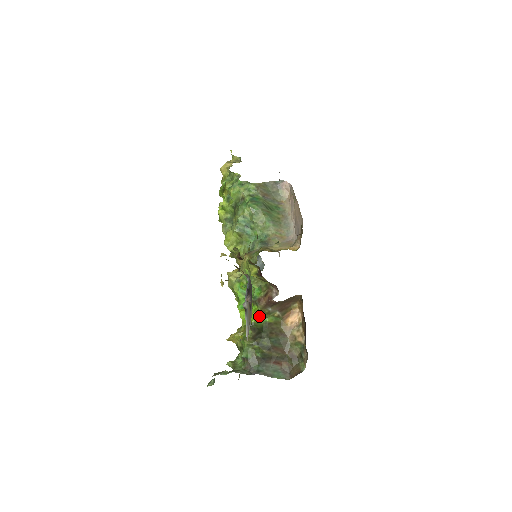
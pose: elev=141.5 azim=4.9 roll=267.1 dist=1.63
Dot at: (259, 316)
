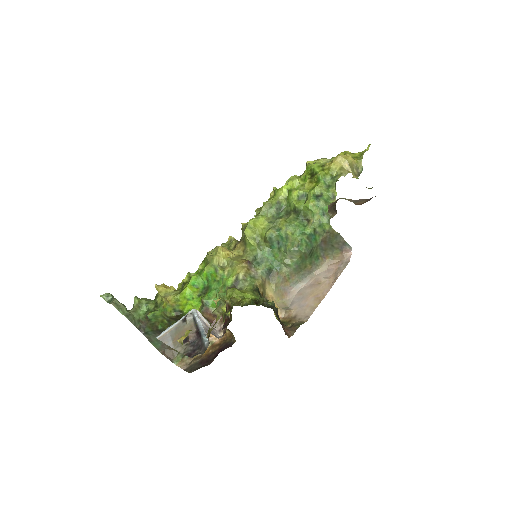
Dot at: occluded
